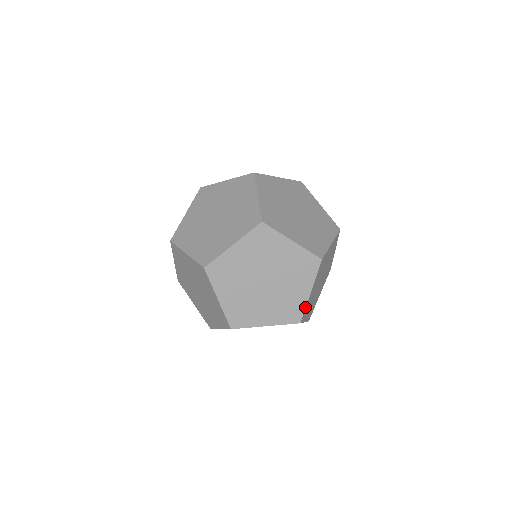
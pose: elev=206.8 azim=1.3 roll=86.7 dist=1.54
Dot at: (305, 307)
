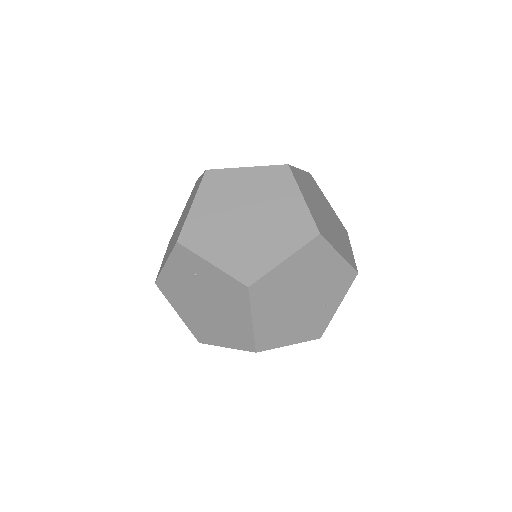
Dot at: (267, 272)
